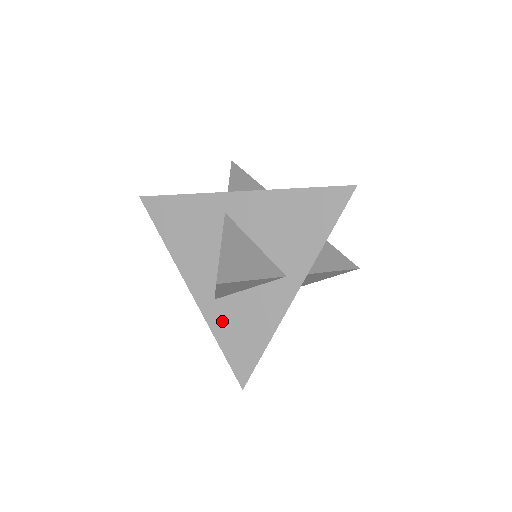
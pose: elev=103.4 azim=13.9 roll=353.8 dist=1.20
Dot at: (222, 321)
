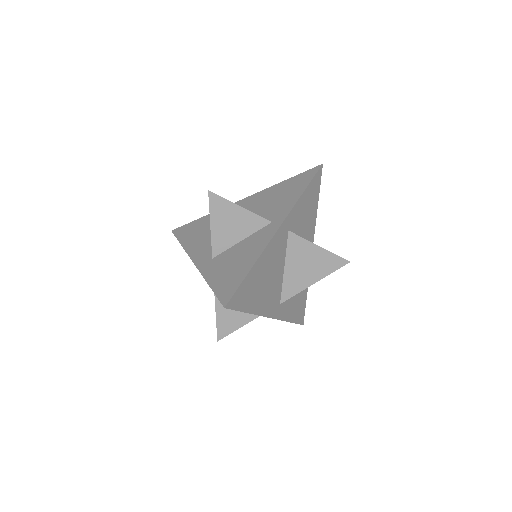
Dot at: (215, 269)
